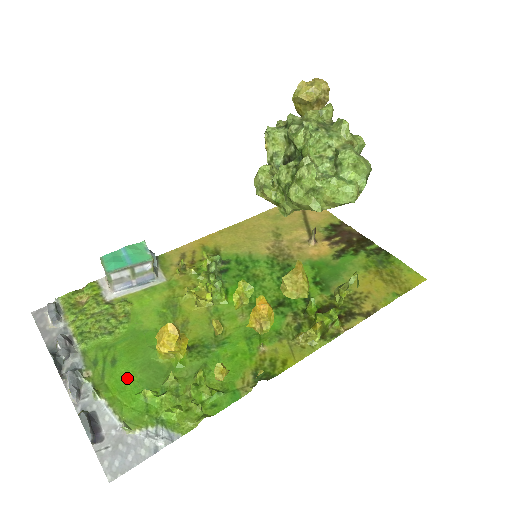
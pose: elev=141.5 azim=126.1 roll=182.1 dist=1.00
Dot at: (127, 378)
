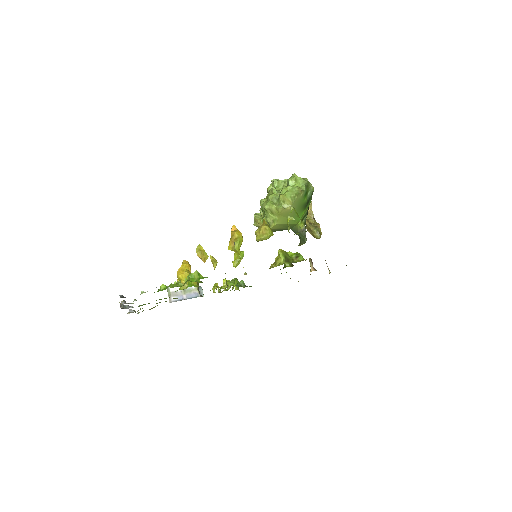
Dot at: occluded
